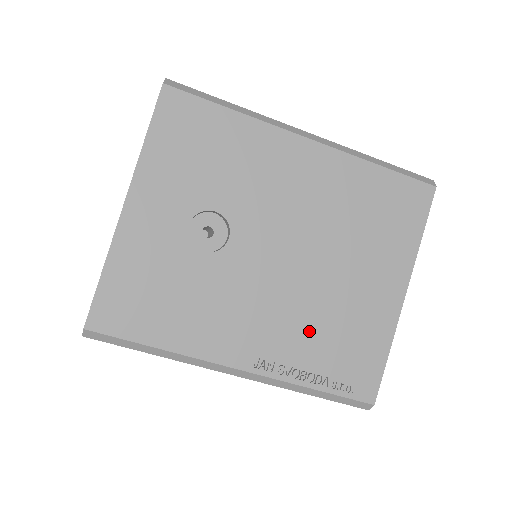
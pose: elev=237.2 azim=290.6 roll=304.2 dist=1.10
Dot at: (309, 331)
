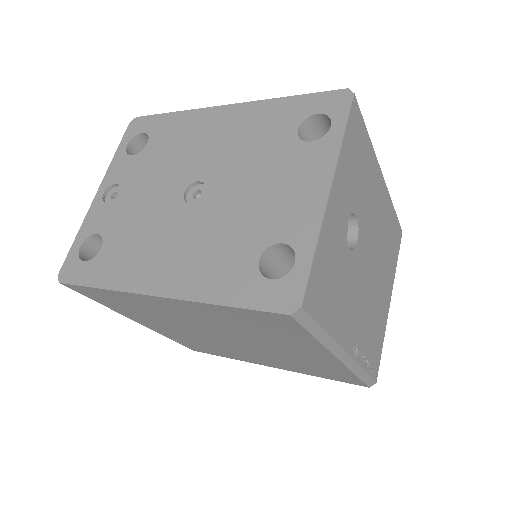
Dot at: (368, 324)
